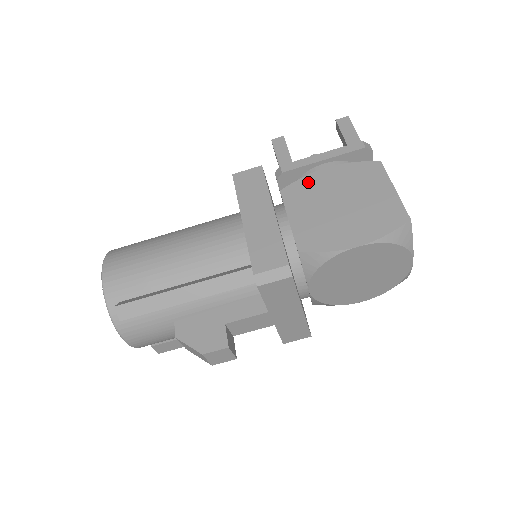
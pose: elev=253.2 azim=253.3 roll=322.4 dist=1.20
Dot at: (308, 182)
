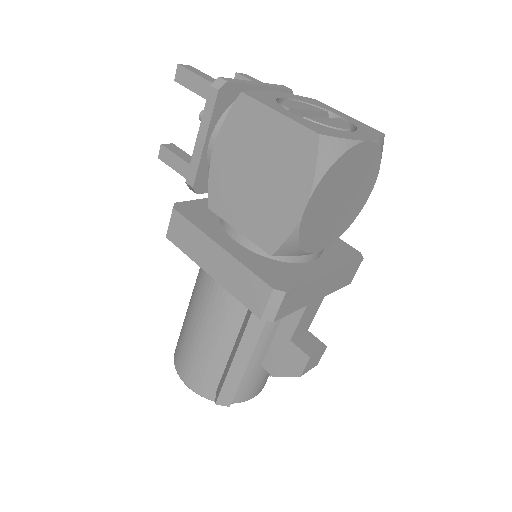
Dot at: (216, 178)
